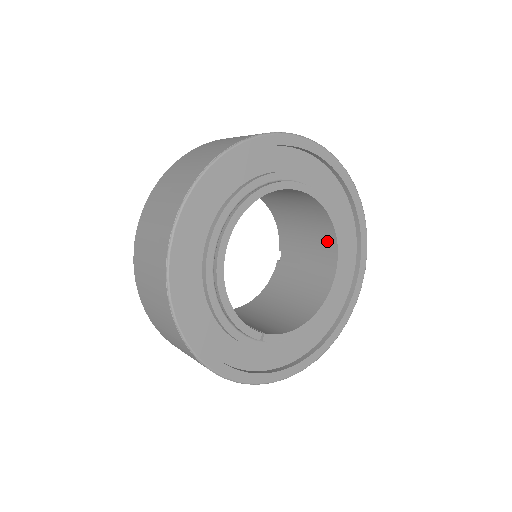
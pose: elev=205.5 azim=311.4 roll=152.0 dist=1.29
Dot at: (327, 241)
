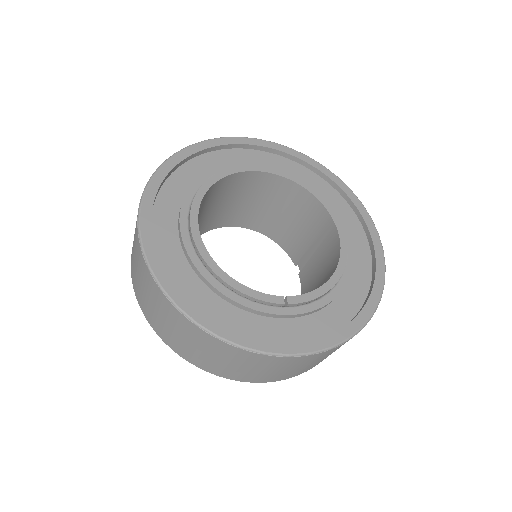
Dot at: (313, 209)
